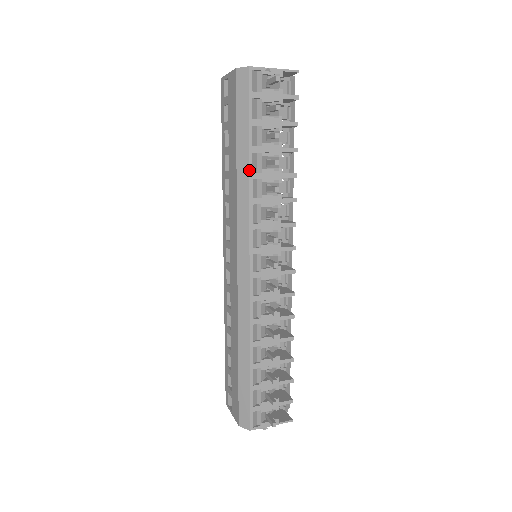
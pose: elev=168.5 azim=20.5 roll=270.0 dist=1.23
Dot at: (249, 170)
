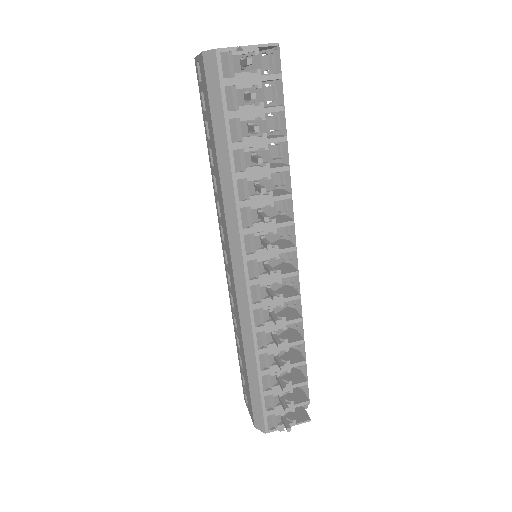
Dot at: (231, 170)
